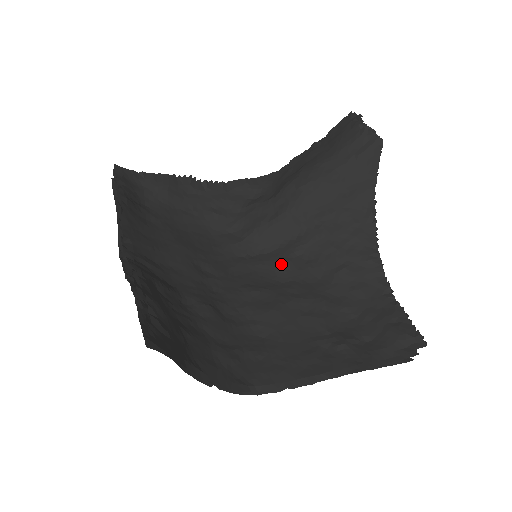
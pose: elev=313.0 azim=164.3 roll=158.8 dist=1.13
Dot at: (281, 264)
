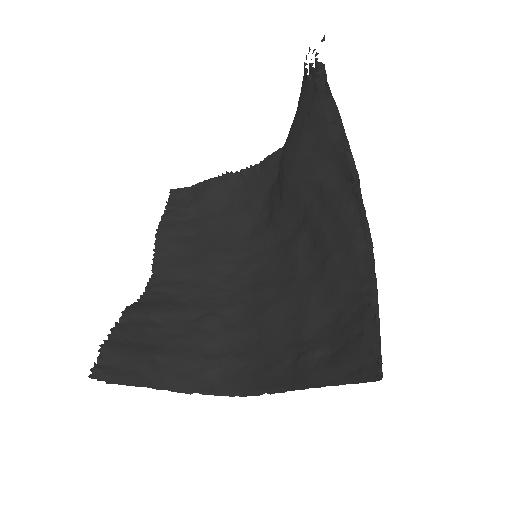
Dot at: (288, 255)
